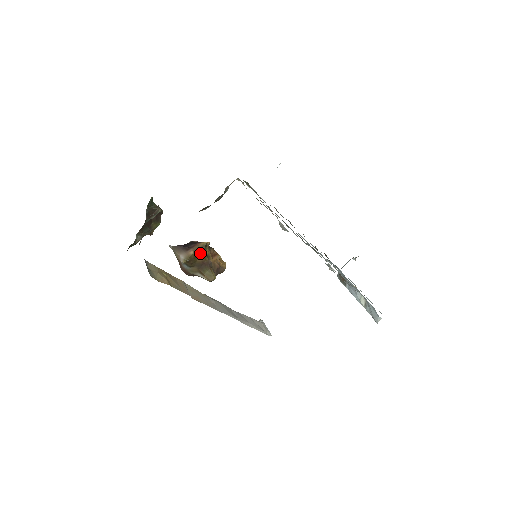
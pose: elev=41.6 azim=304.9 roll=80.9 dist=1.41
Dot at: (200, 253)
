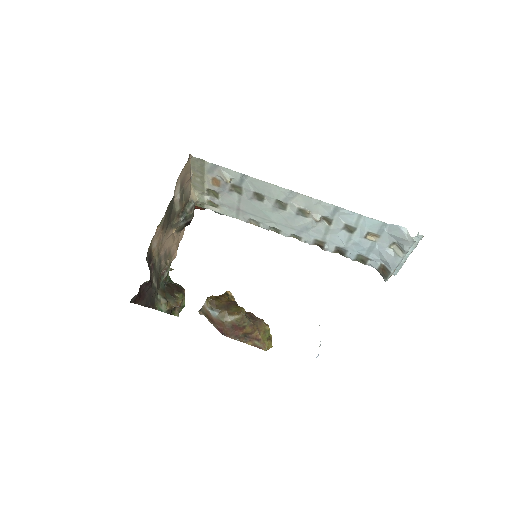
Dot at: (221, 297)
